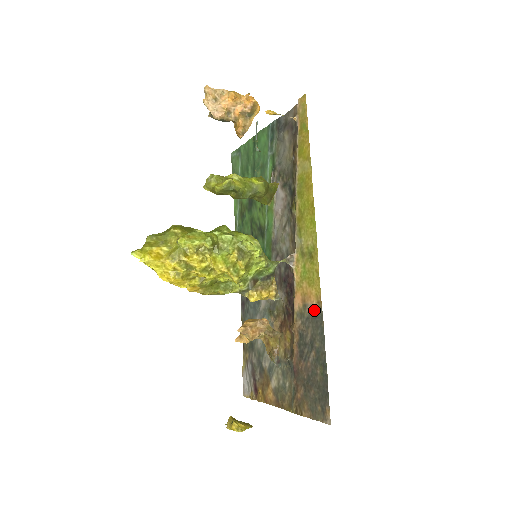
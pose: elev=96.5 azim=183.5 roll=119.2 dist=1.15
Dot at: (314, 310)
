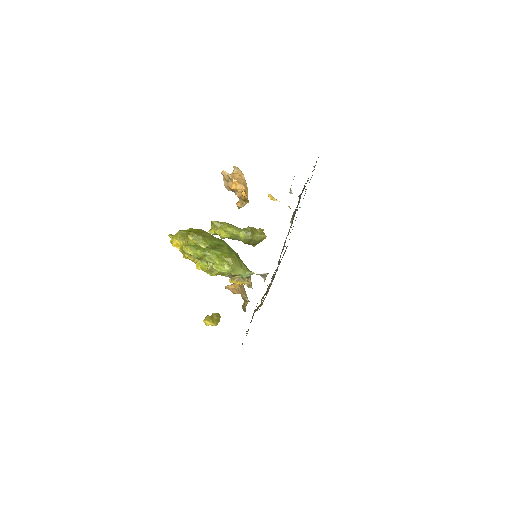
Dot at: occluded
